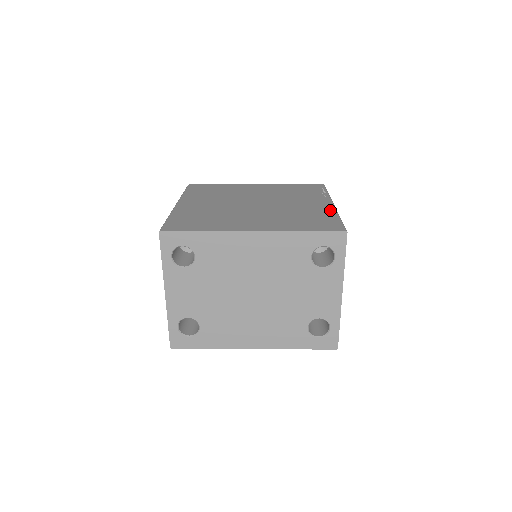
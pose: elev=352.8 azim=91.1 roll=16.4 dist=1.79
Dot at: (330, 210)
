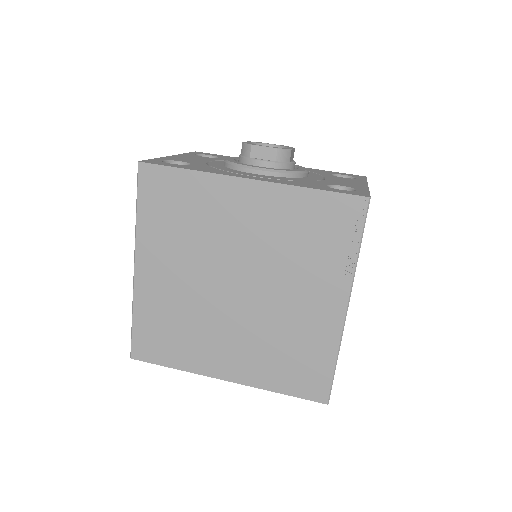
Dot at: (332, 335)
